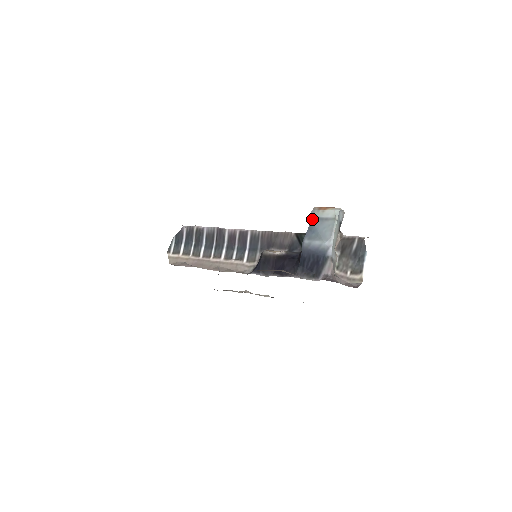
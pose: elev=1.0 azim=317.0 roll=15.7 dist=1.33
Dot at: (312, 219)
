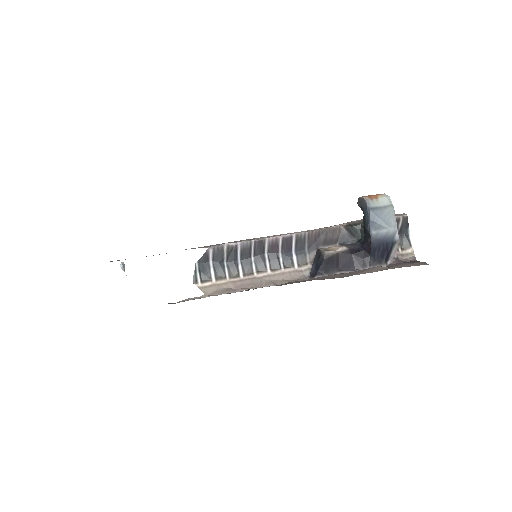
Dot at: (372, 210)
